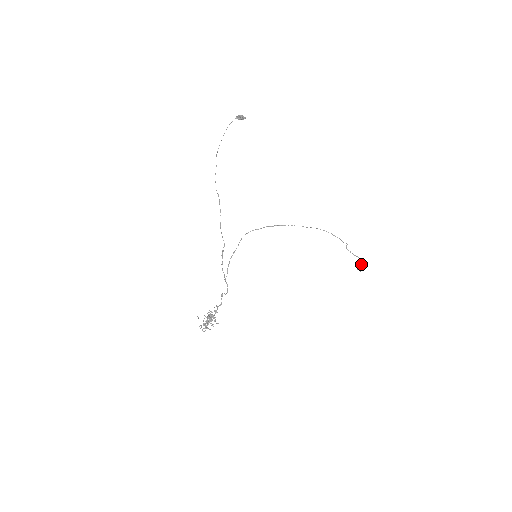
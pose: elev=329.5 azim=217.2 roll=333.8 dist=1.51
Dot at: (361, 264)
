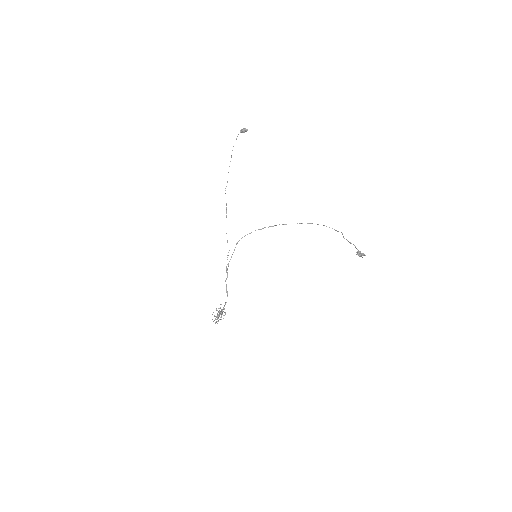
Dot at: (358, 251)
